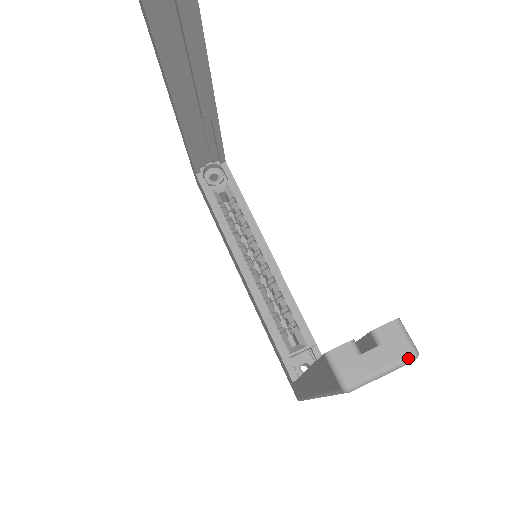
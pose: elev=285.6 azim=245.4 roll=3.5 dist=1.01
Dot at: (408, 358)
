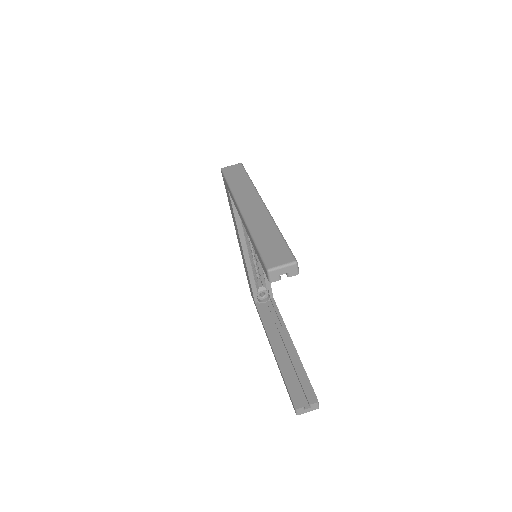
Dot at: occluded
